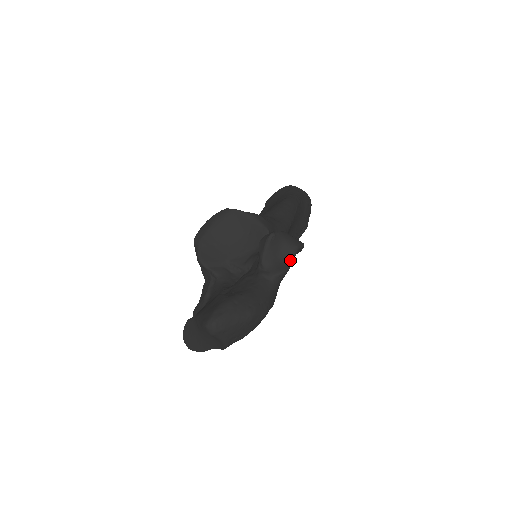
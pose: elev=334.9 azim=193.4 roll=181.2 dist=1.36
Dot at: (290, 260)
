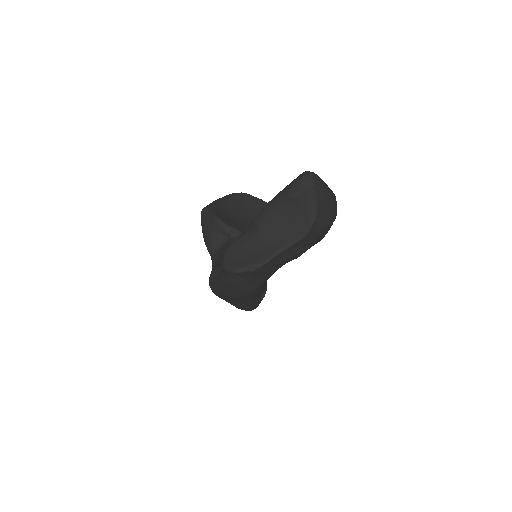
Dot at: occluded
